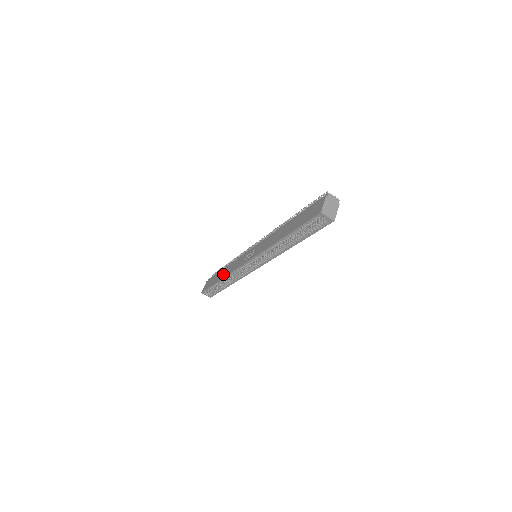
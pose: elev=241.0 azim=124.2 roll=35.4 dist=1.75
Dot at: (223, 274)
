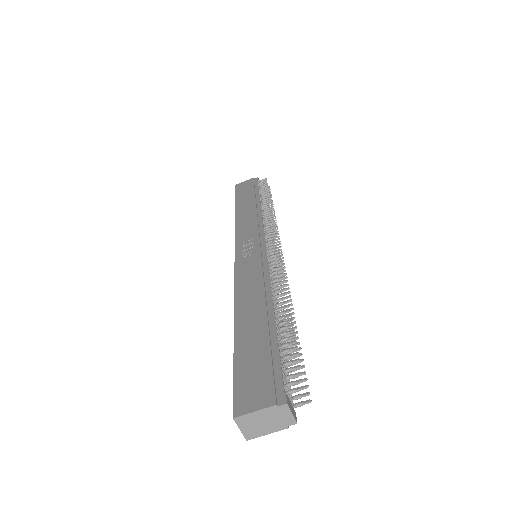
Dot at: (243, 209)
